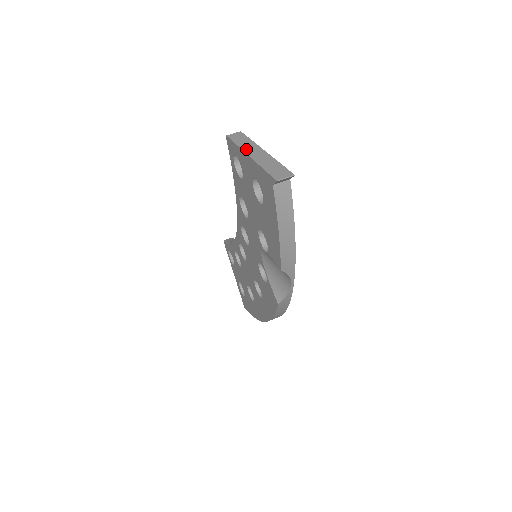
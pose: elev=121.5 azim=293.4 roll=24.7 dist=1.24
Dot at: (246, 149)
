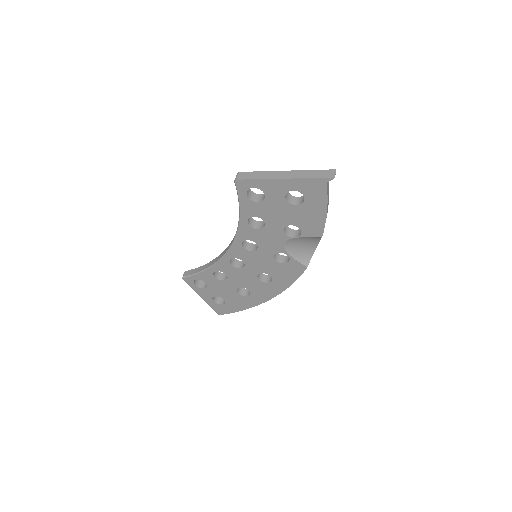
Dot at: (273, 177)
